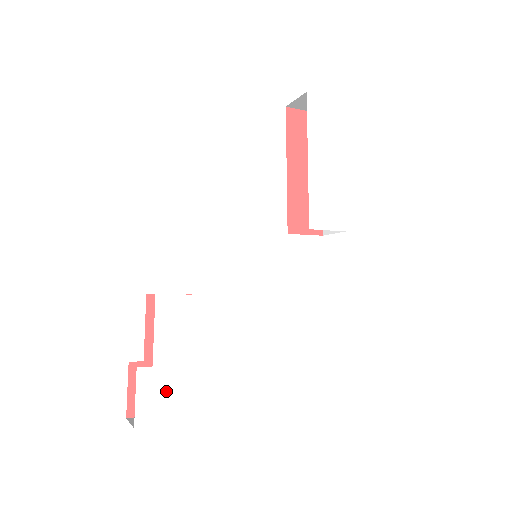
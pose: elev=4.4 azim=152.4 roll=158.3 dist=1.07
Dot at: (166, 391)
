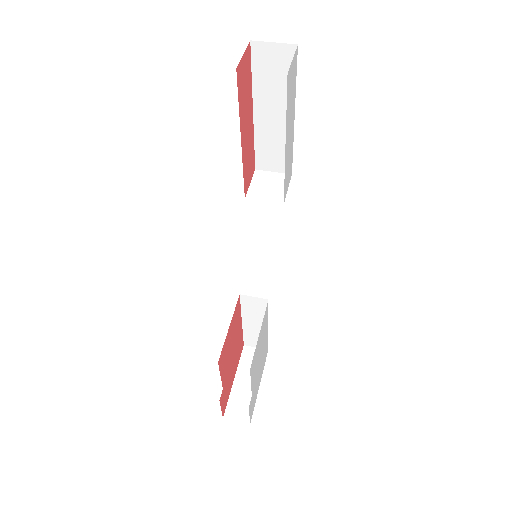
Dot at: (255, 393)
